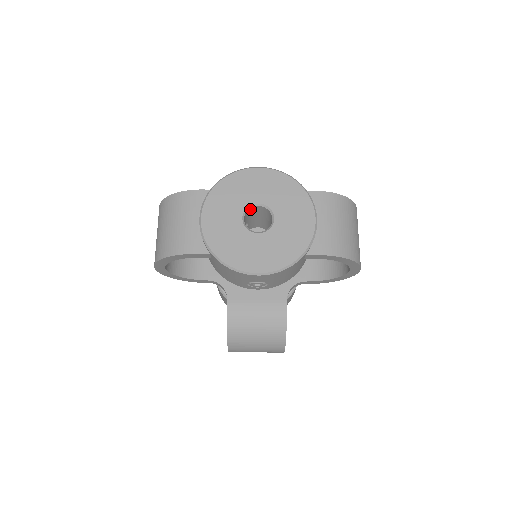
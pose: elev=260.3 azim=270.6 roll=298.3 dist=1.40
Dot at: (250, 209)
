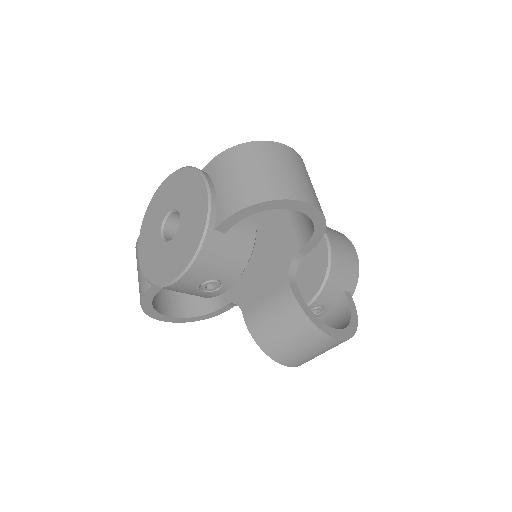
Dot at: (168, 222)
